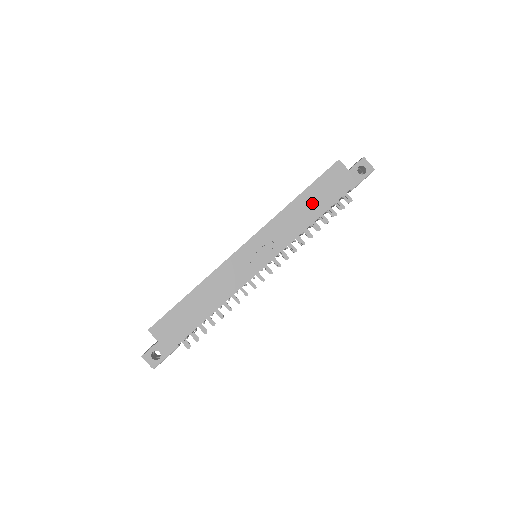
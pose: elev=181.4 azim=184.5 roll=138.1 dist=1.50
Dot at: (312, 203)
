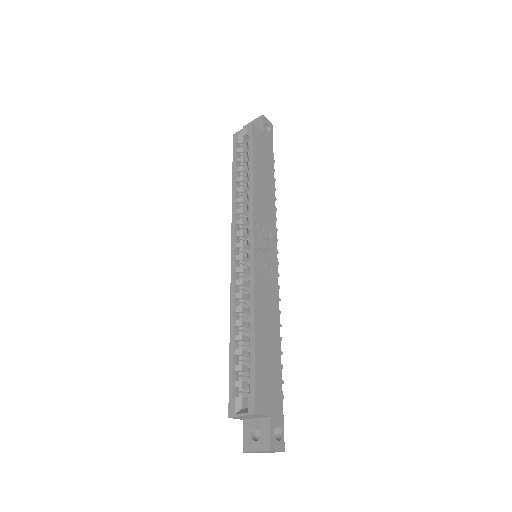
Dot at: (264, 174)
